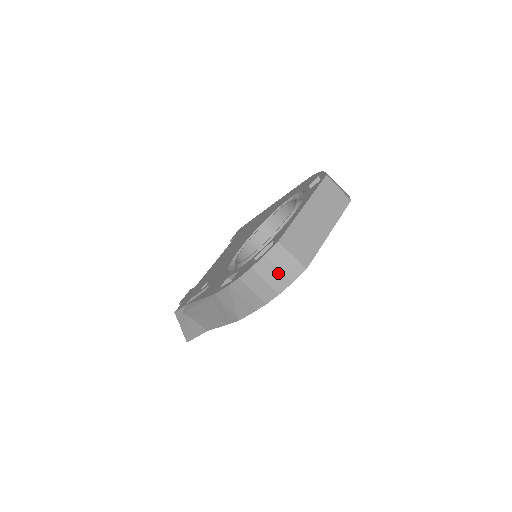
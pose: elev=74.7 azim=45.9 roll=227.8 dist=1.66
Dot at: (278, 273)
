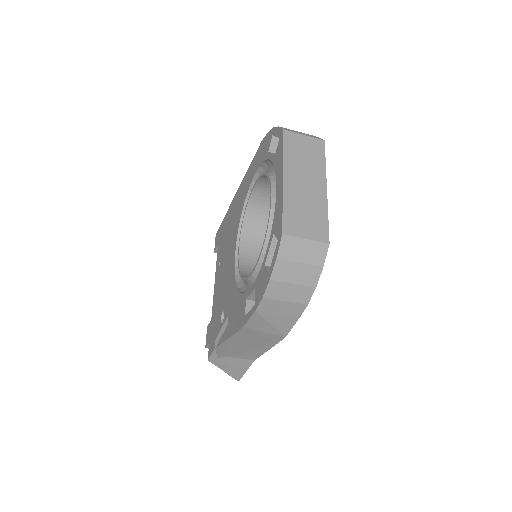
Dot at: (302, 267)
